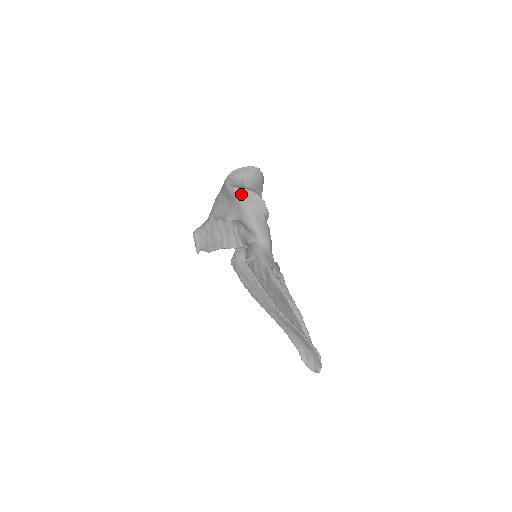
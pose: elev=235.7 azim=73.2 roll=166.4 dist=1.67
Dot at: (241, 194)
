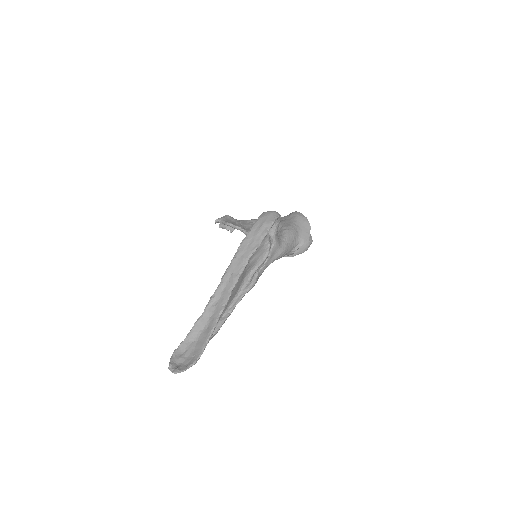
Dot at: (302, 219)
